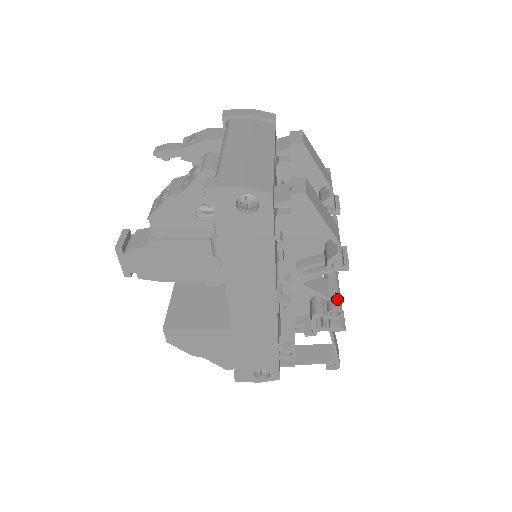
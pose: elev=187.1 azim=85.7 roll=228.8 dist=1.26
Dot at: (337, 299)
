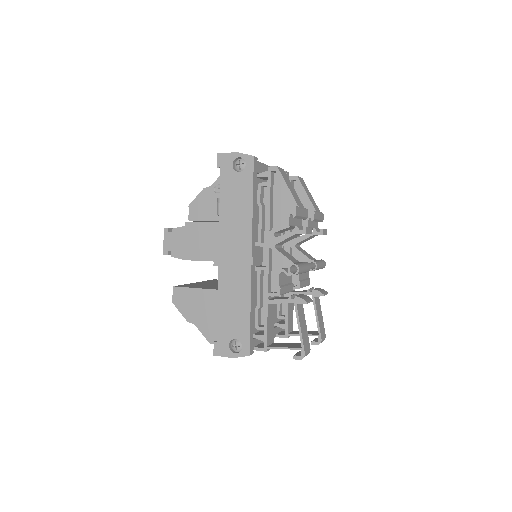
Dot at: (299, 263)
